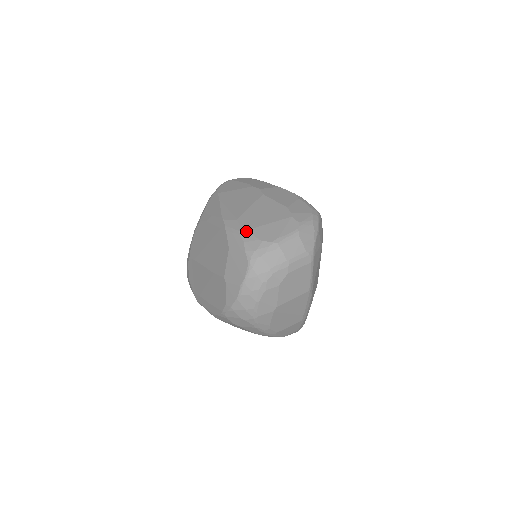
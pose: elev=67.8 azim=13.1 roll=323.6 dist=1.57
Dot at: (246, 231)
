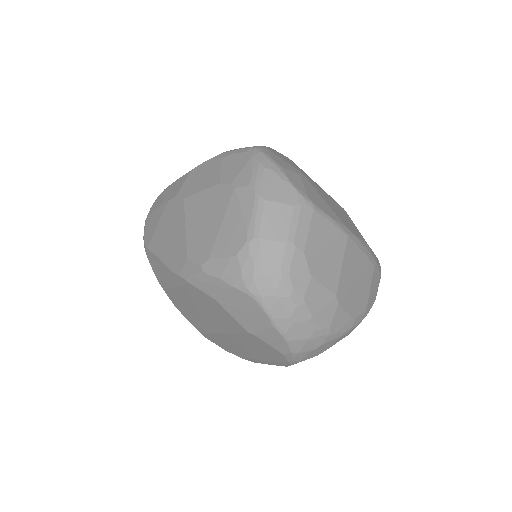
Dot at: (208, 263)
